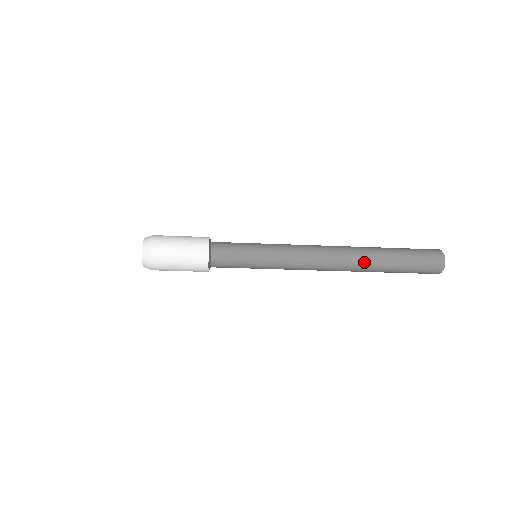
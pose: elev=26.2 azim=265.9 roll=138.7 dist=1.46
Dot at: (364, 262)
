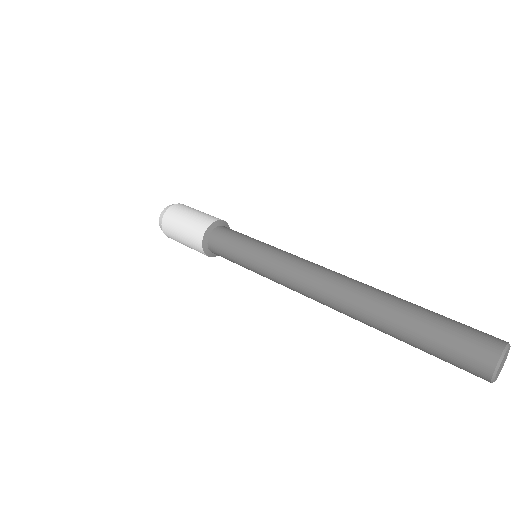
Dot at: (363, 322)
